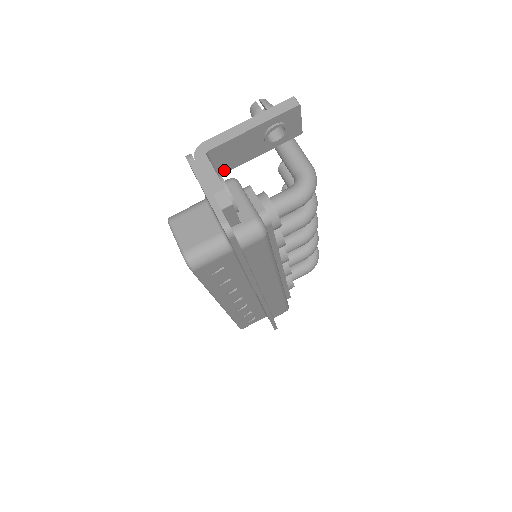
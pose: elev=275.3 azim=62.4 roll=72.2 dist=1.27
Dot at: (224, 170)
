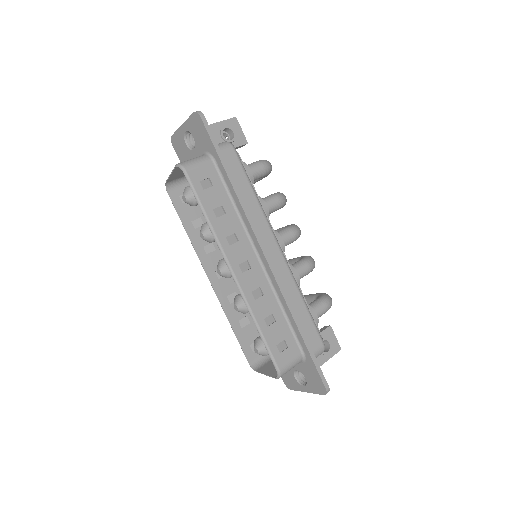
Dot at: occluded
